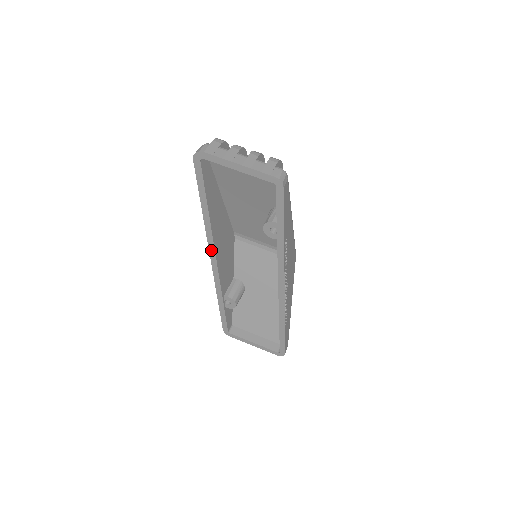
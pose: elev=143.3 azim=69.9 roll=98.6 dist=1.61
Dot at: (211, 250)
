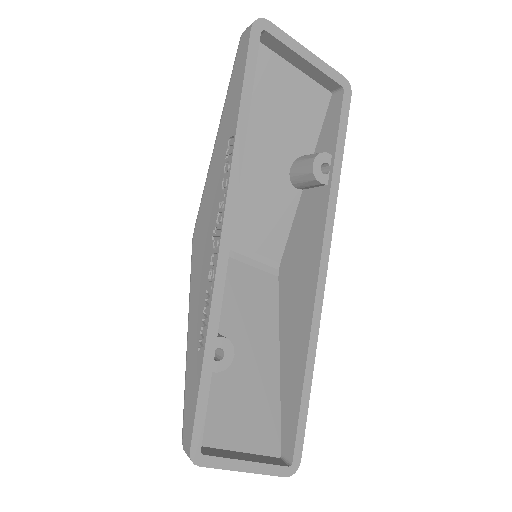
Dot at: (228, 210)
